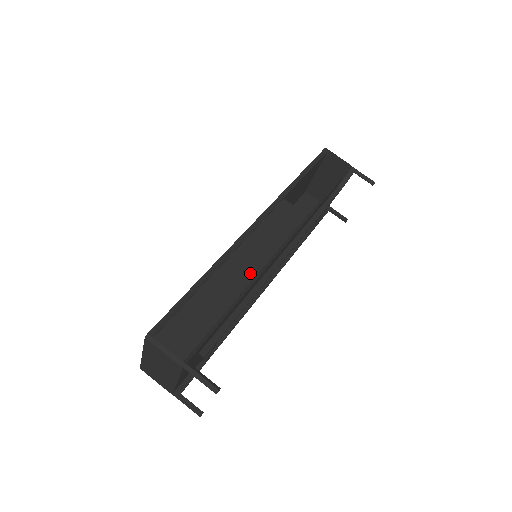
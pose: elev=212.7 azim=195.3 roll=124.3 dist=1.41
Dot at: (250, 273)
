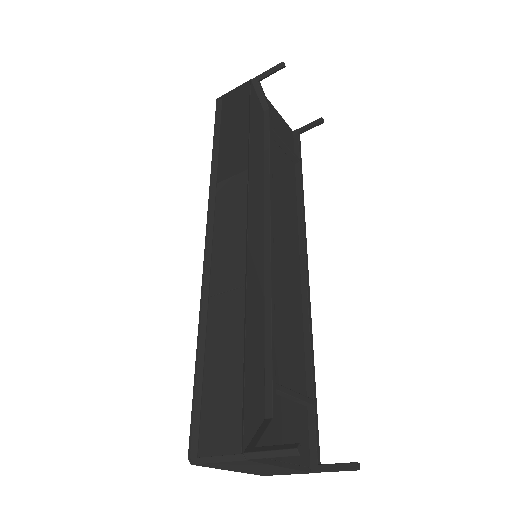
Dot at: (238, 285)
